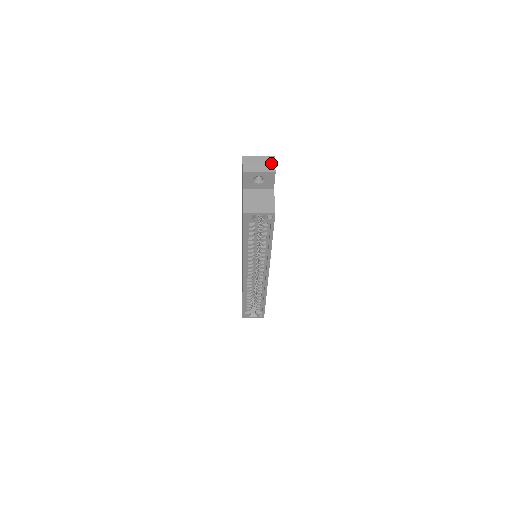
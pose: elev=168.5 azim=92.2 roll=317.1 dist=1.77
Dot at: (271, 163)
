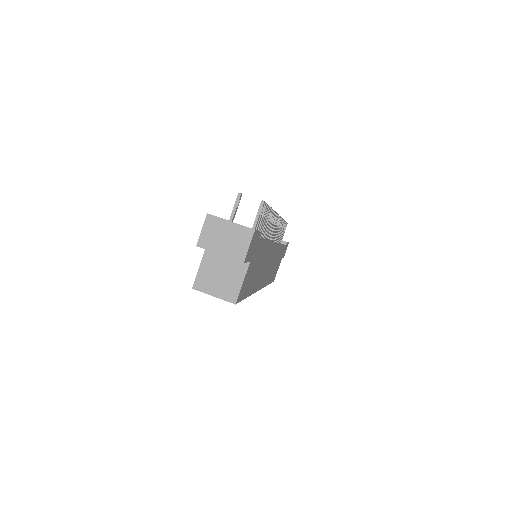
Dot at: (244, 243)
